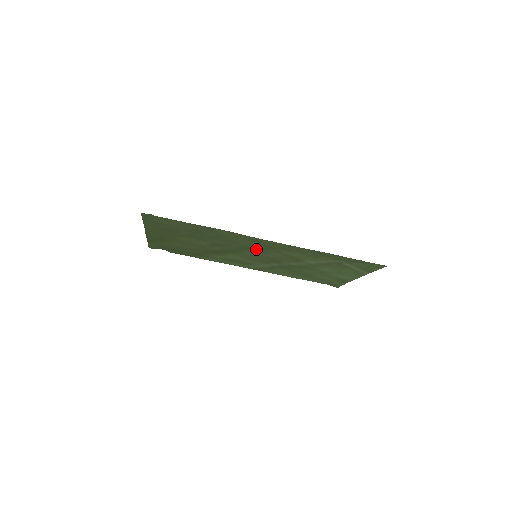
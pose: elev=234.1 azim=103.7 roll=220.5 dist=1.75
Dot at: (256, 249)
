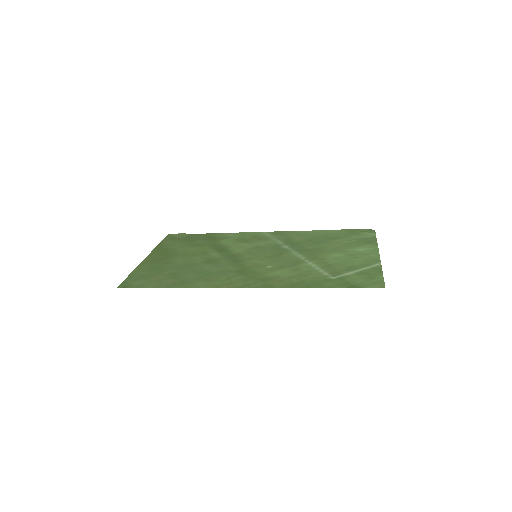
Dot at: (246, 268)
